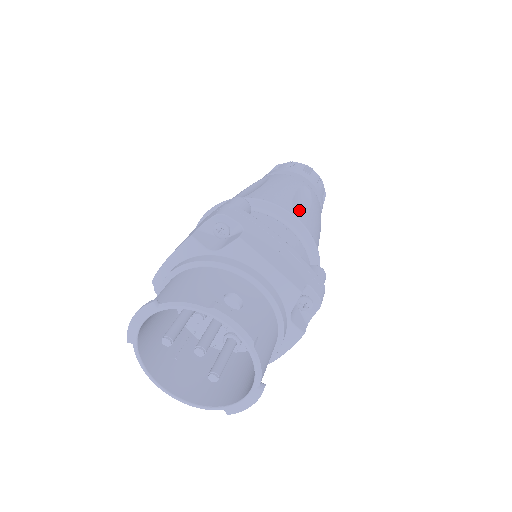
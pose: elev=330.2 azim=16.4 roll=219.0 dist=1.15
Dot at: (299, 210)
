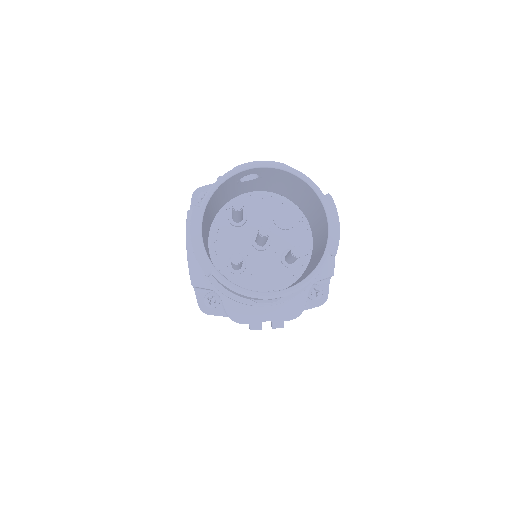
Dot at: occluded
